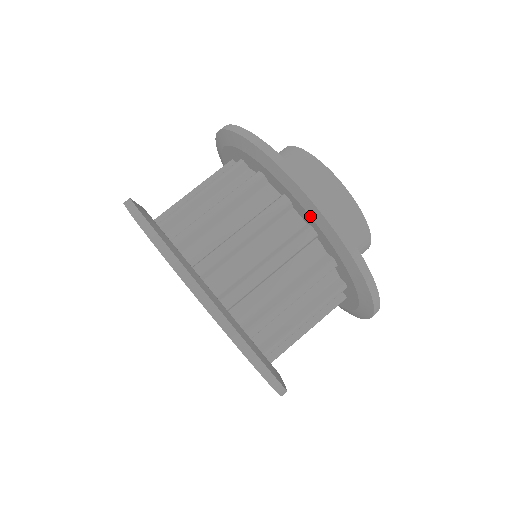
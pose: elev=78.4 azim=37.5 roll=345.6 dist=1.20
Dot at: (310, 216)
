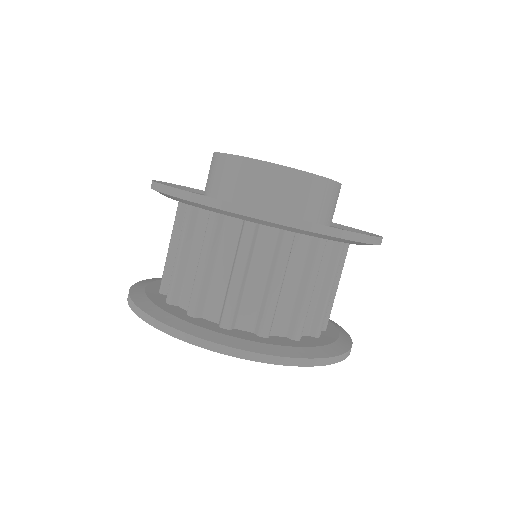
Dot at: occluded
